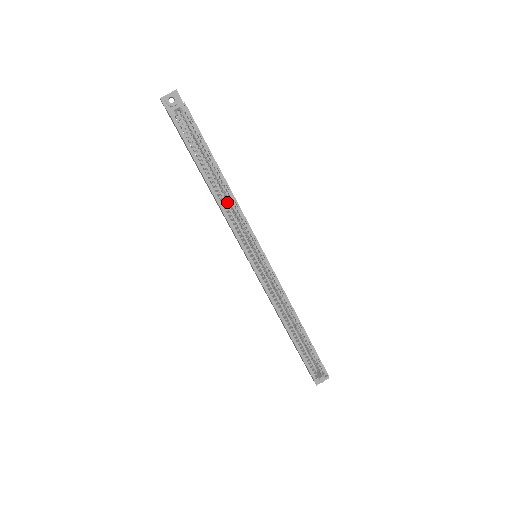
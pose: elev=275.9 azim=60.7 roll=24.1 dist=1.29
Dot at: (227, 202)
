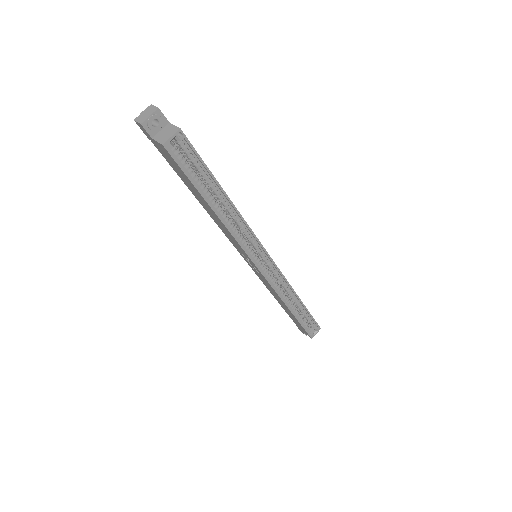
Dot at: occluded
